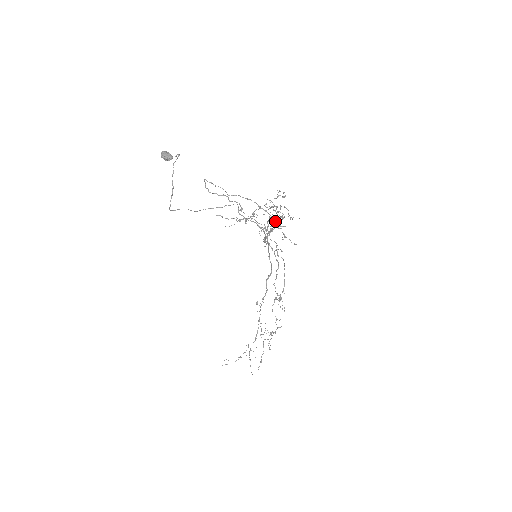
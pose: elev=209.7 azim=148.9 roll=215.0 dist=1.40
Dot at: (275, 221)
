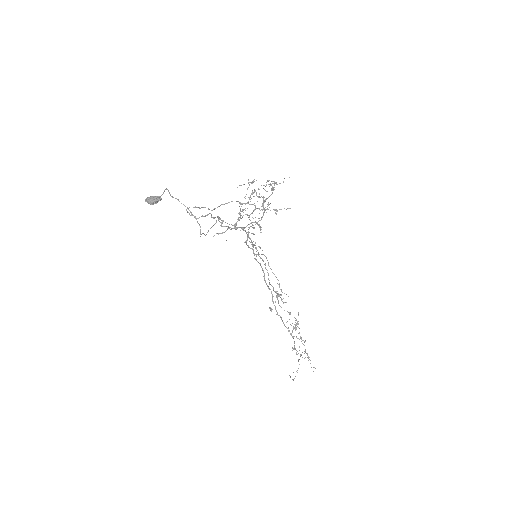
Dot at: occluded
